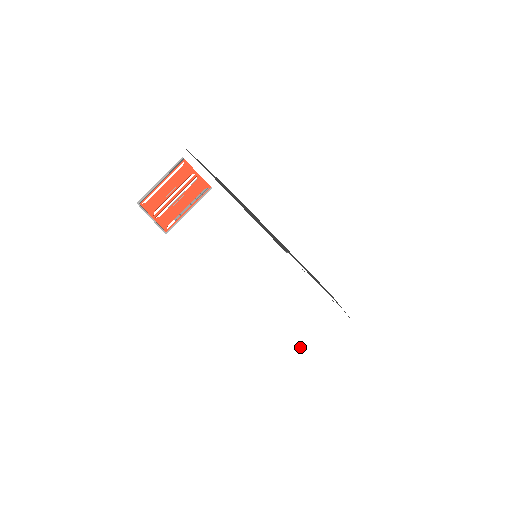
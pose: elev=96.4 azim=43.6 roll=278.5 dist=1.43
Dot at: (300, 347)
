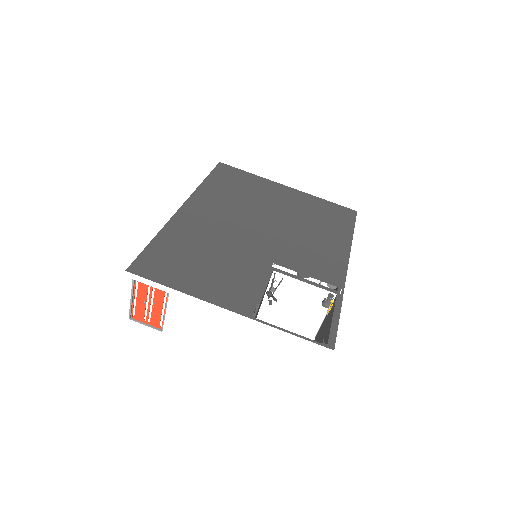
Dot at: (304, 375)
